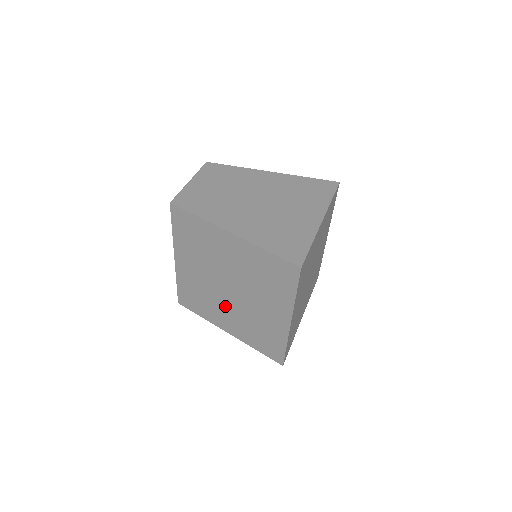
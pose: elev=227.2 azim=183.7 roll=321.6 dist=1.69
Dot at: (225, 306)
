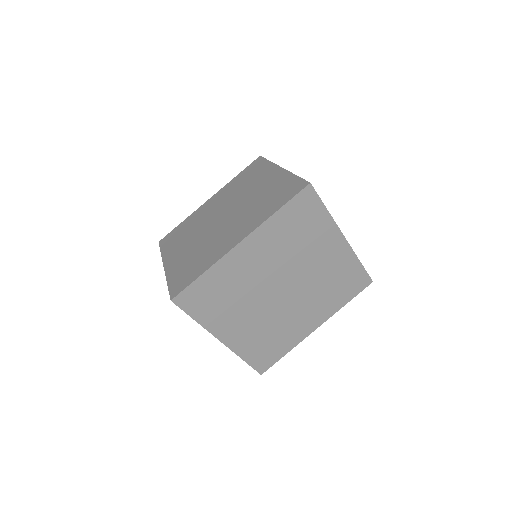
Dot at: (197, 236)
